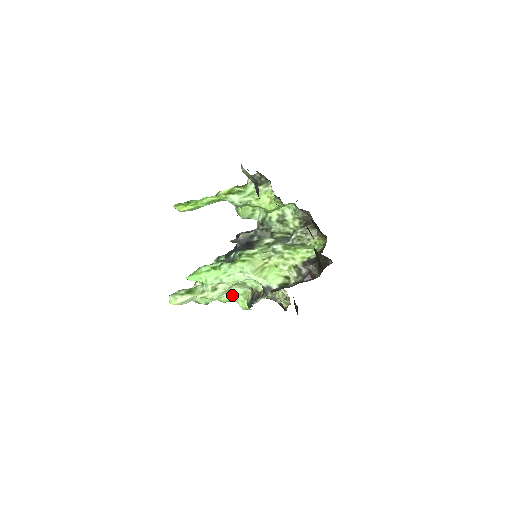
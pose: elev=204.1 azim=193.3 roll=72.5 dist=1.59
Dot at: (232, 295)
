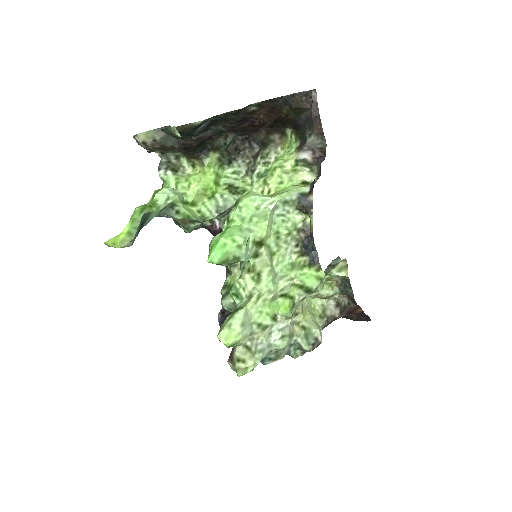
Dot at: (284, 276)
